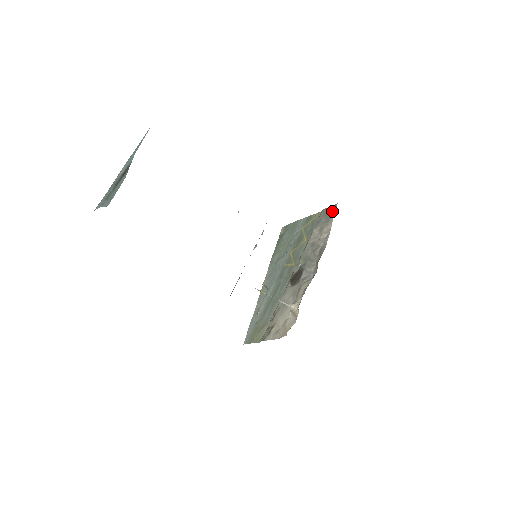
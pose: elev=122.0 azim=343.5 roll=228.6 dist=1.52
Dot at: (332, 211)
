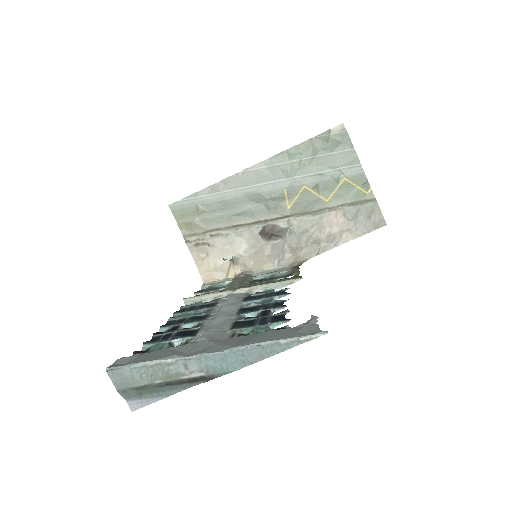
Dot at: (374, 225)
